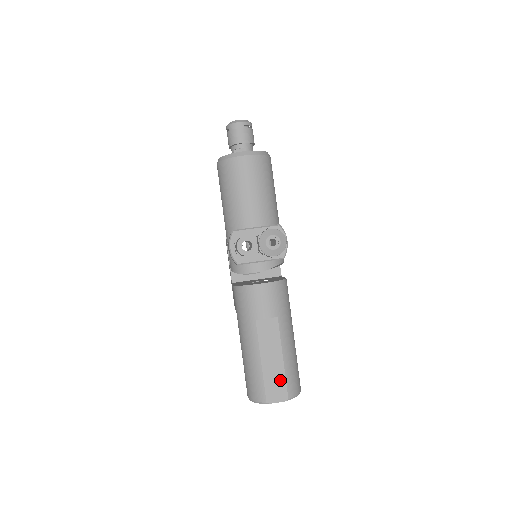
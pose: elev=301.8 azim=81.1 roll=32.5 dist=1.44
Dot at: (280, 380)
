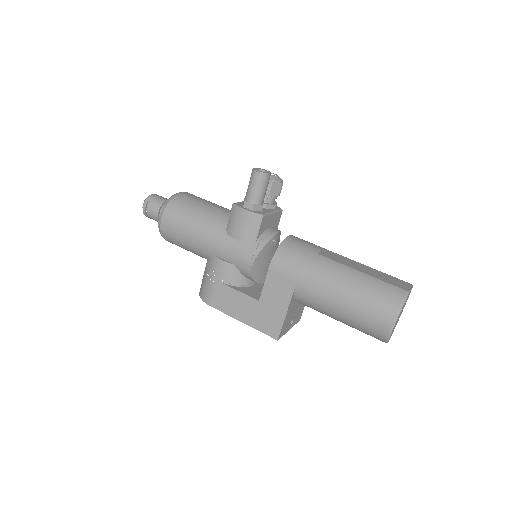
Dot at: (388, 277)
